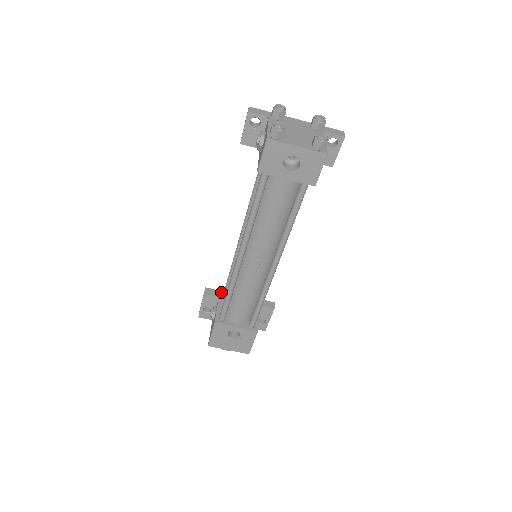
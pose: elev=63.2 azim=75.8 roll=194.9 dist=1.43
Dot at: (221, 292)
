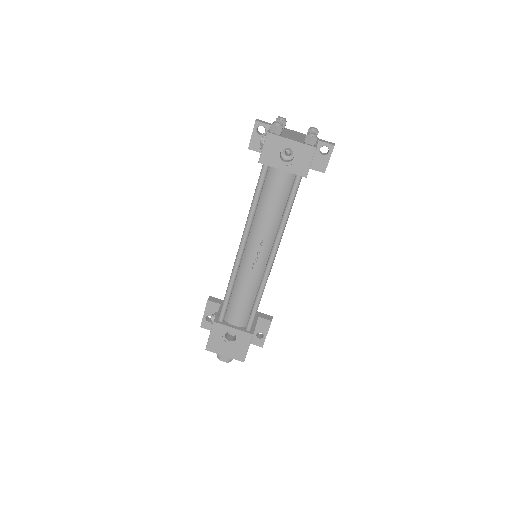
Dot at: occluded
